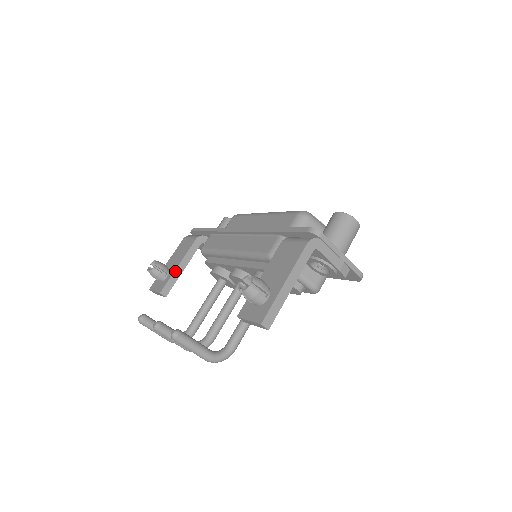
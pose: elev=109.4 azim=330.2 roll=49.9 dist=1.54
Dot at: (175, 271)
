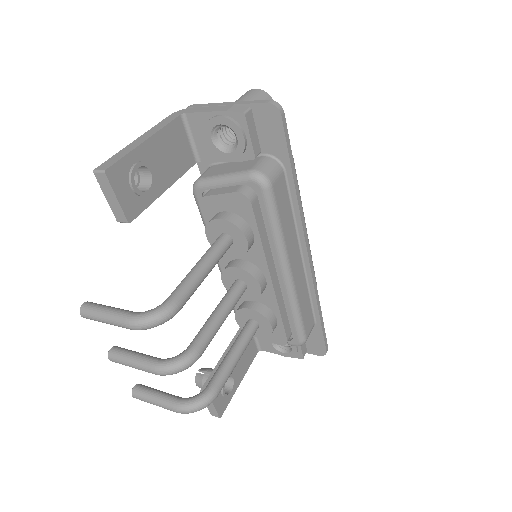
Dot at: (218, 363)
